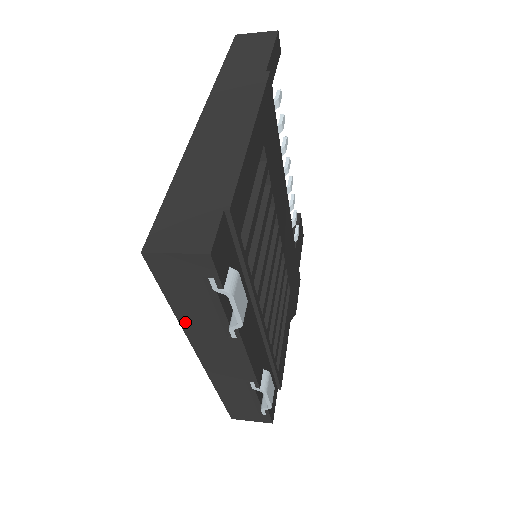
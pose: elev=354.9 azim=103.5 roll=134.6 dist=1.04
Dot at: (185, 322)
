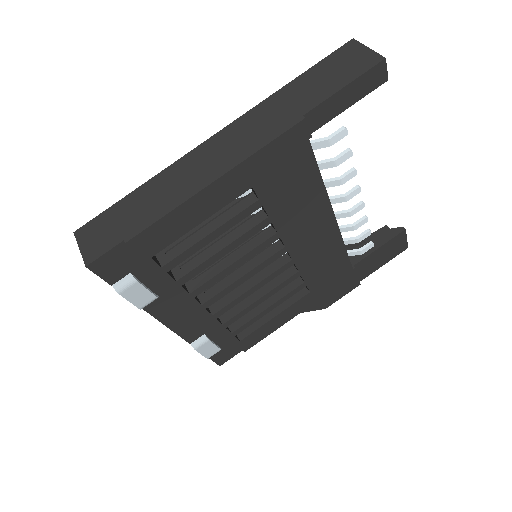
Dot at: occluded
